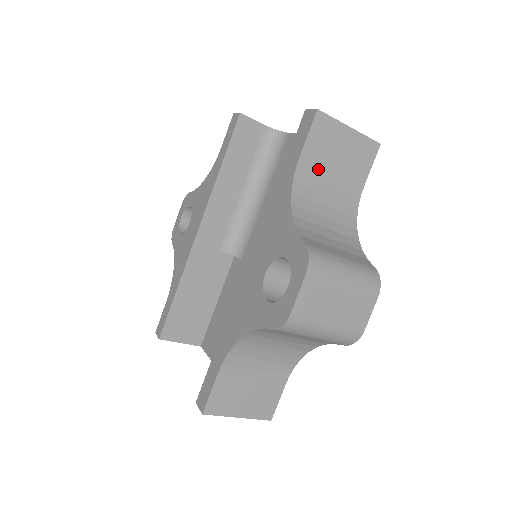
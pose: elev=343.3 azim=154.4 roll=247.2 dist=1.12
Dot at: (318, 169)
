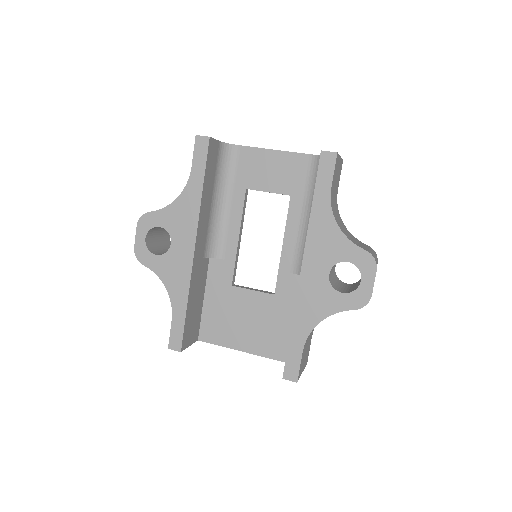
Dot at: (333, 192)
